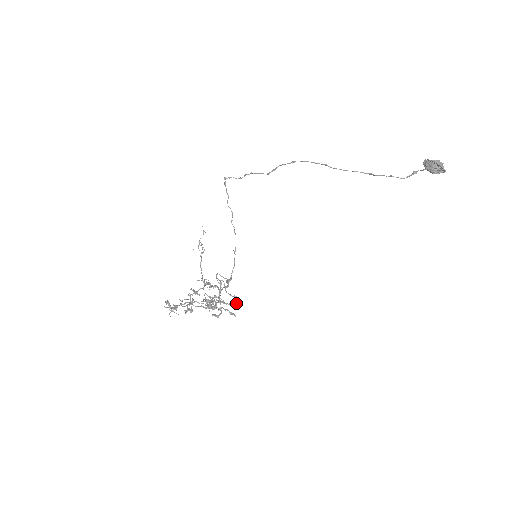
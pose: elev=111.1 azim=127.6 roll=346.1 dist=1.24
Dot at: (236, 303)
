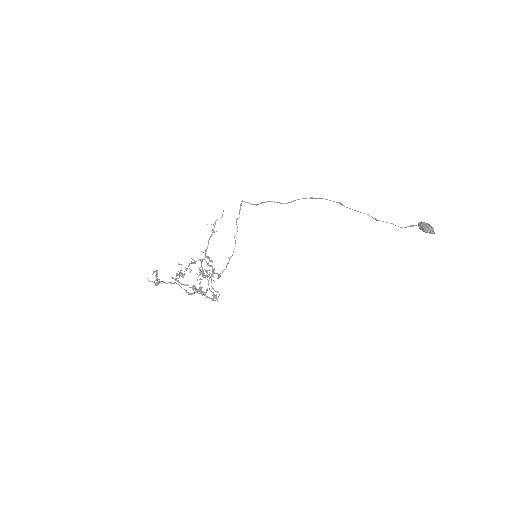
Dot at: occluded
